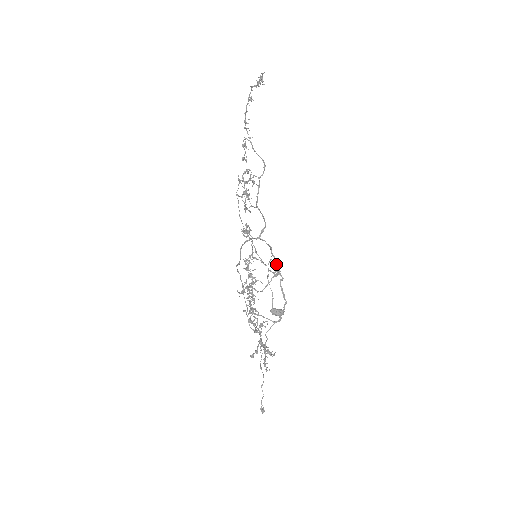
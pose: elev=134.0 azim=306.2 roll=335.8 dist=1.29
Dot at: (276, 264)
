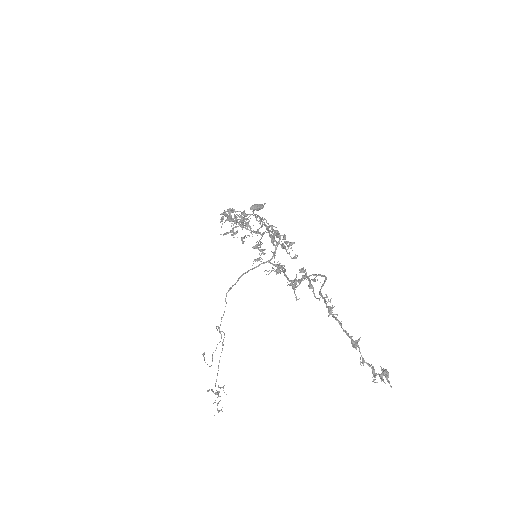
Dot at: occluded
